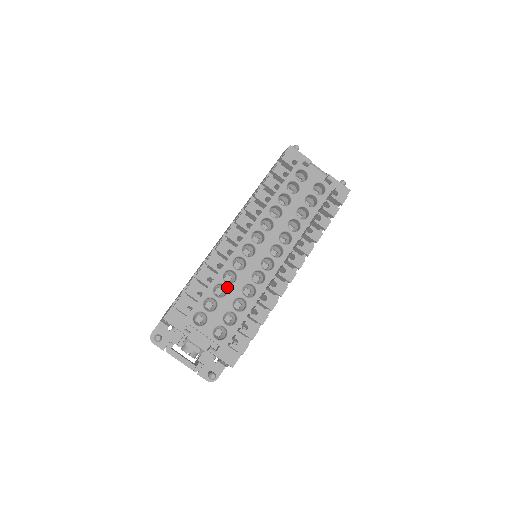
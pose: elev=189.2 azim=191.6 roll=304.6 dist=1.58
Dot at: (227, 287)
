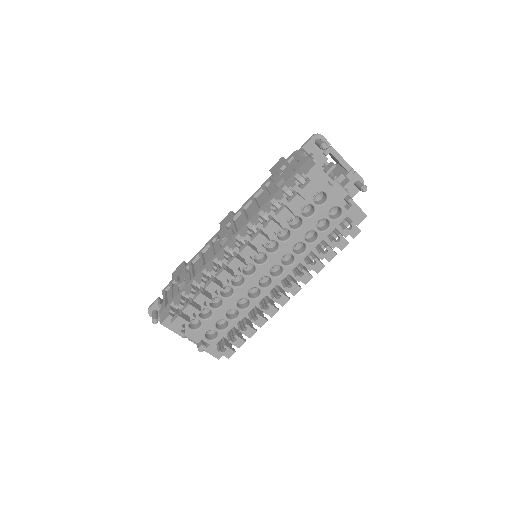
Dot at: (223, 301)
